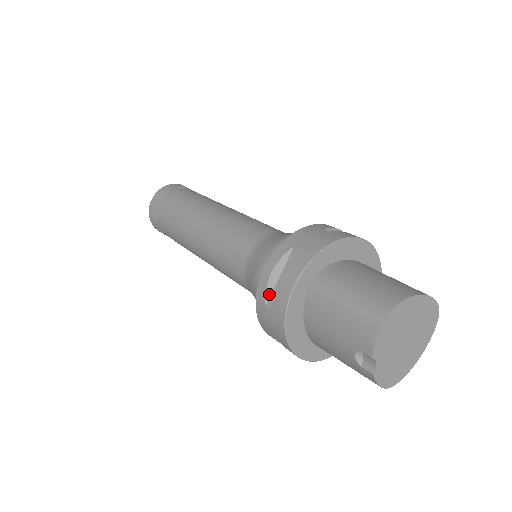
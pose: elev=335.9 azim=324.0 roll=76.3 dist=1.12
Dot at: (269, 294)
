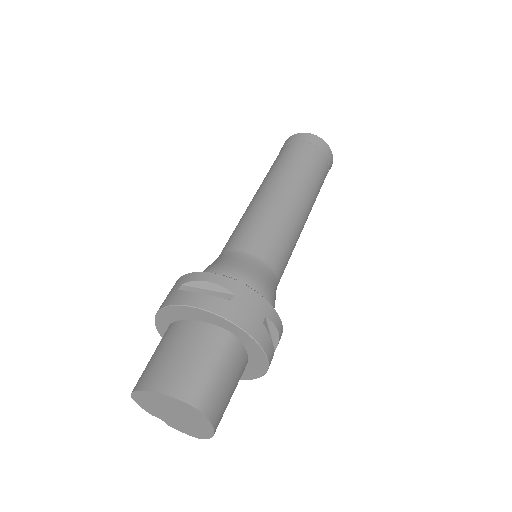
Dot at: occluded
